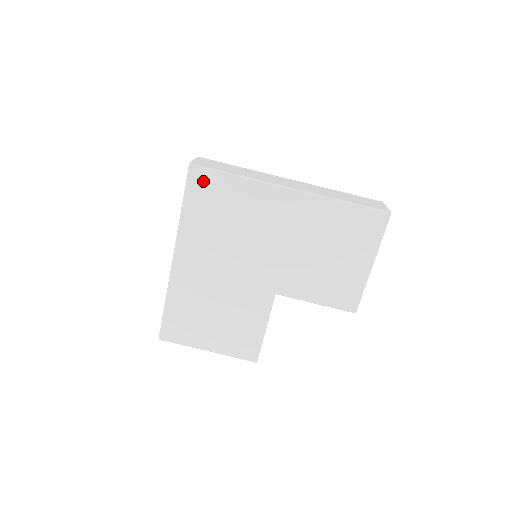
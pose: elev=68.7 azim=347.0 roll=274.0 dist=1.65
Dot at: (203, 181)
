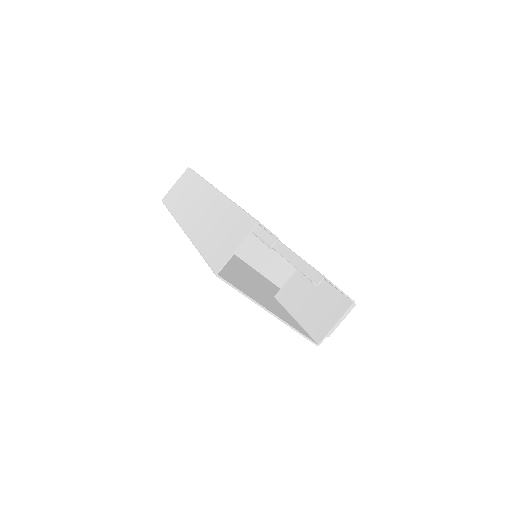
Dot at: occluded
